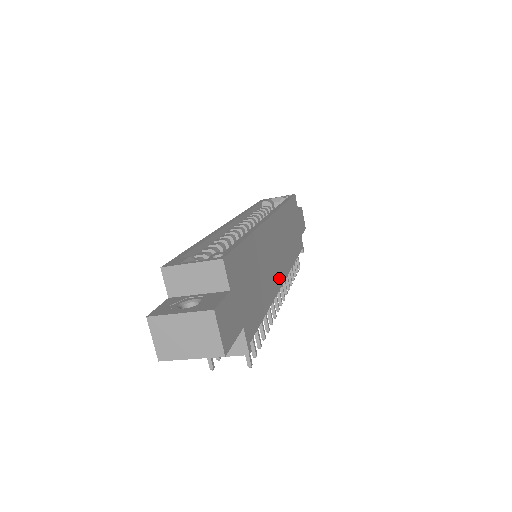
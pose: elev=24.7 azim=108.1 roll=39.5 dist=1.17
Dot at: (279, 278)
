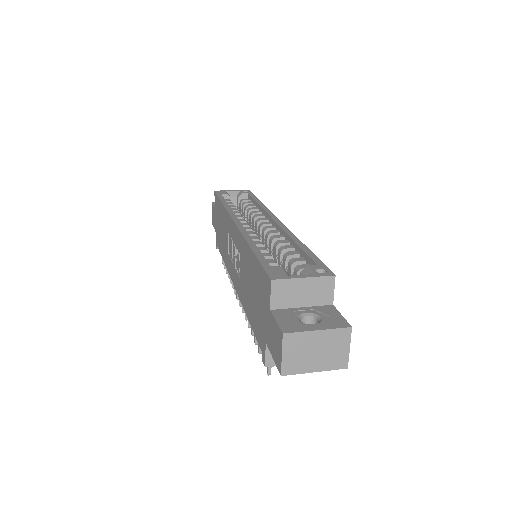
Dot at: occluded
